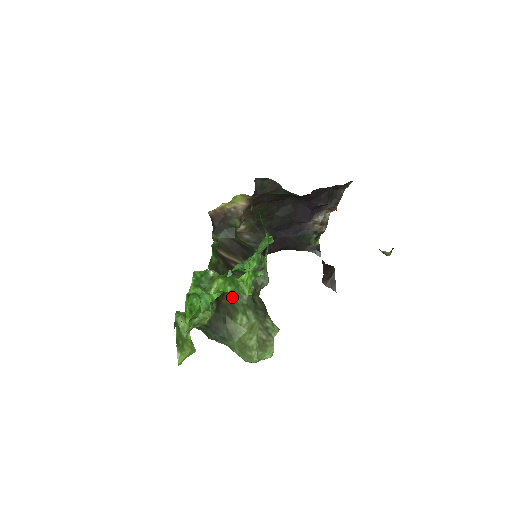
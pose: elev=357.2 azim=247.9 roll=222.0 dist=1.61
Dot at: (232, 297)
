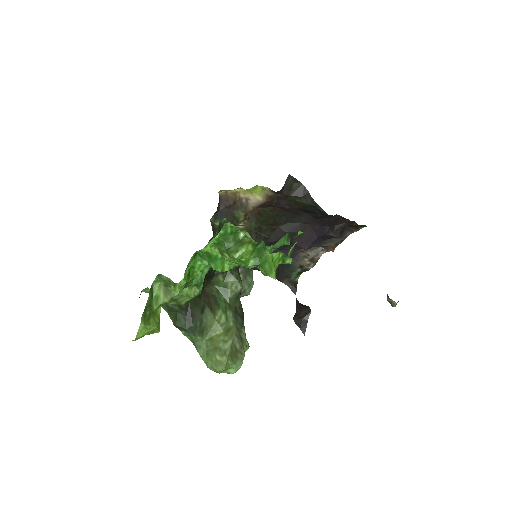
Dot at: (216, 289)
